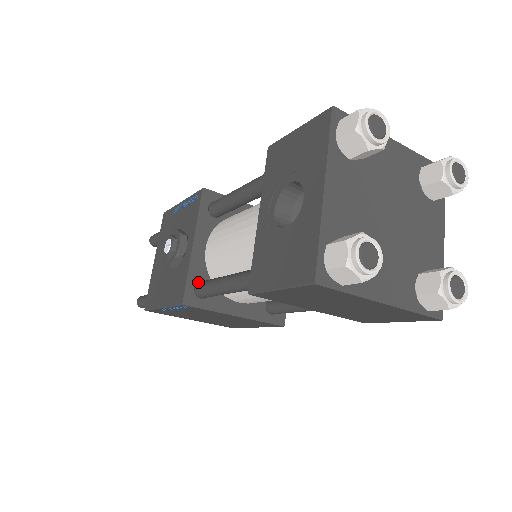
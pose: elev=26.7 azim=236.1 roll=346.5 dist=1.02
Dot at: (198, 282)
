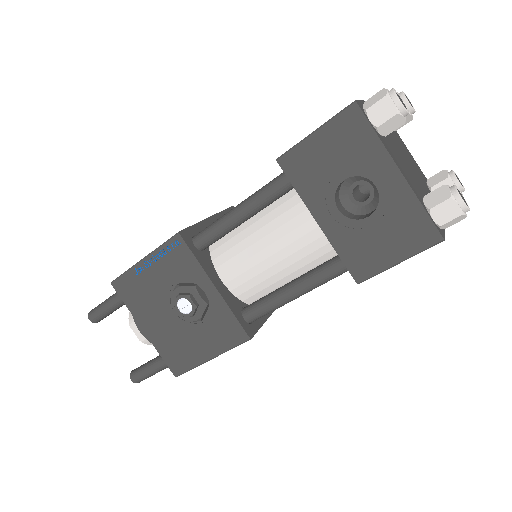
Dot at: (241, 313)
